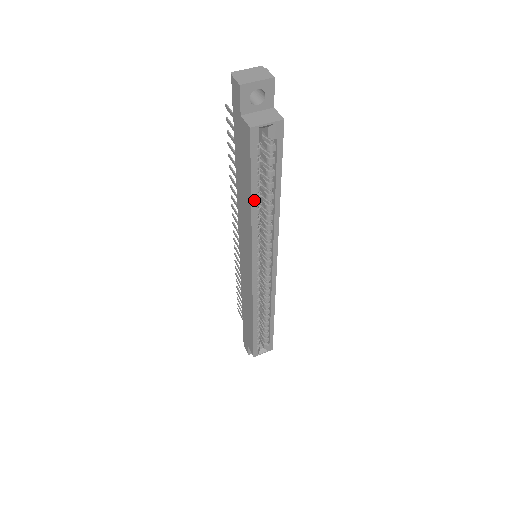
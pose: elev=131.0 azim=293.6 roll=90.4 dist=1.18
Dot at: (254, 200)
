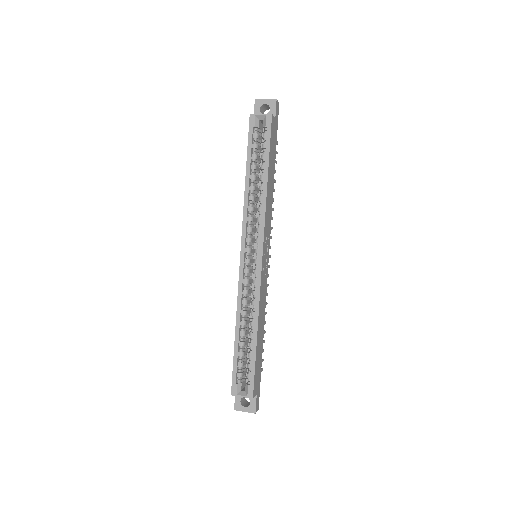
Dot at: (248, 173)
